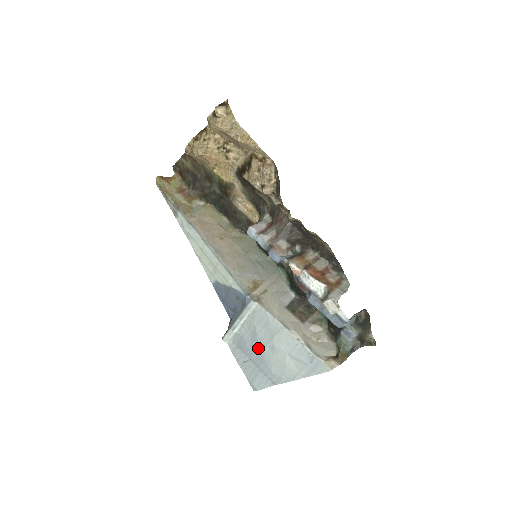
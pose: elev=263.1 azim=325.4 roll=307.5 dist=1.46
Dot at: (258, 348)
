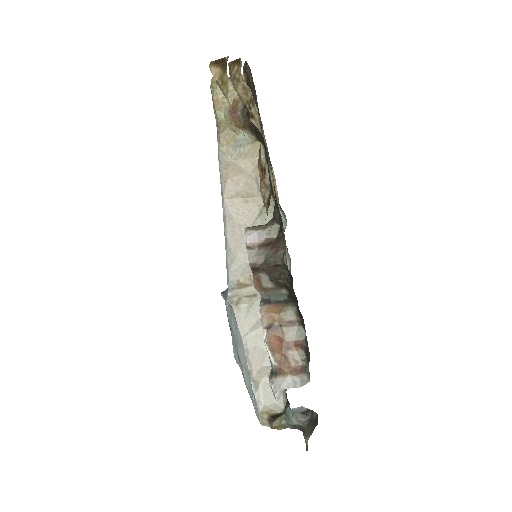
Dot at: (233, 335)
